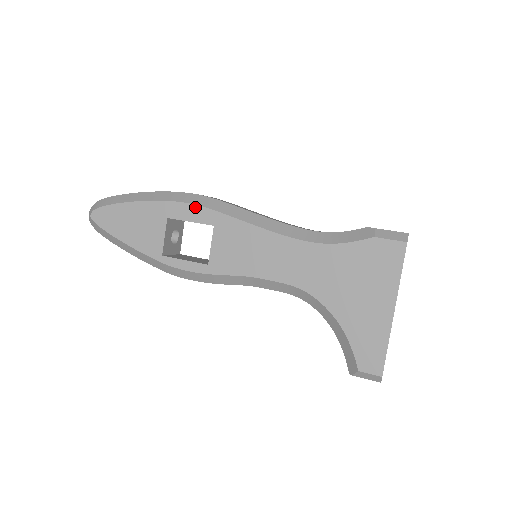
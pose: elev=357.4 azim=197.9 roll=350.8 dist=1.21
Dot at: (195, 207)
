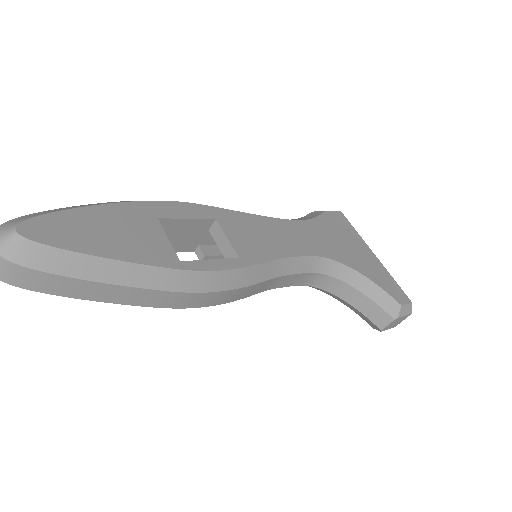
Dot at: (184, 204)
